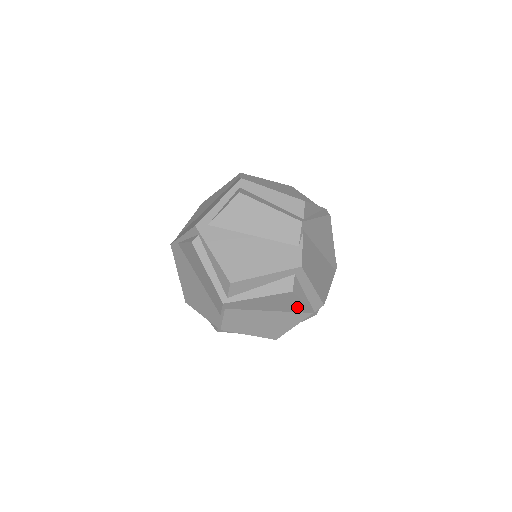
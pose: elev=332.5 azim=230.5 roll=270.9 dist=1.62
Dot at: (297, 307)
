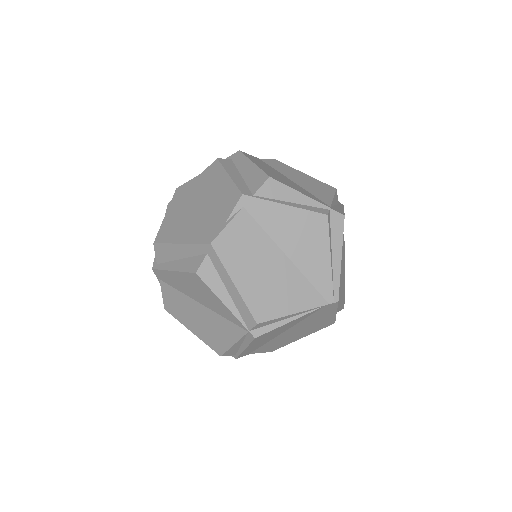
Dot at: (223, 309)
